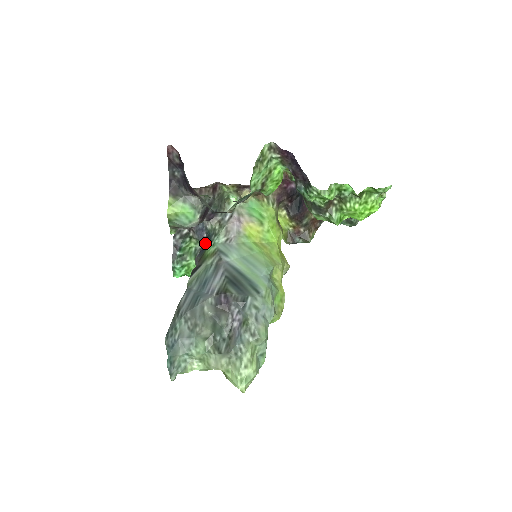
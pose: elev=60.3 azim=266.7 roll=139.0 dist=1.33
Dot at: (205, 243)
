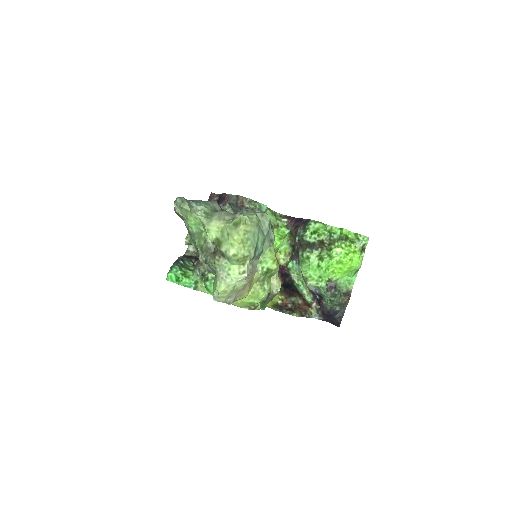
Dot at: occluded
